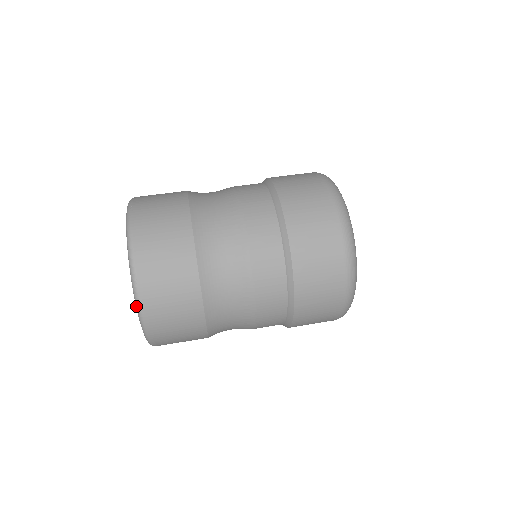
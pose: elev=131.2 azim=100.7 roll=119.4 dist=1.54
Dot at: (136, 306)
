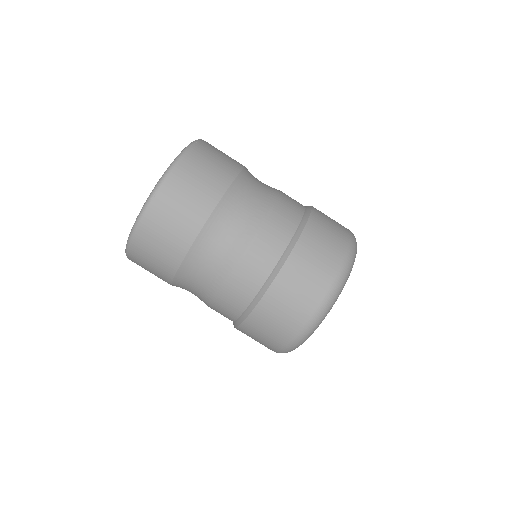
Dot at: (140, 212)
